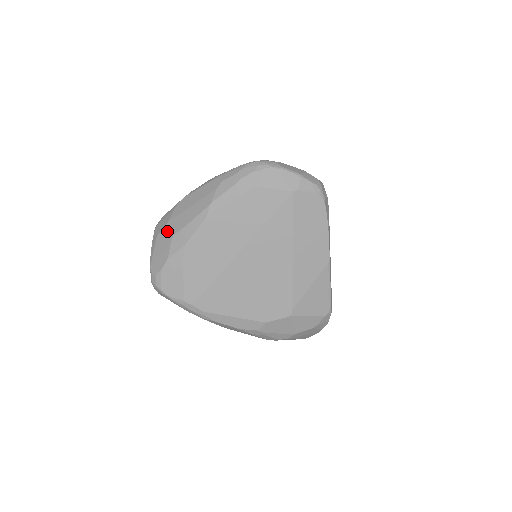
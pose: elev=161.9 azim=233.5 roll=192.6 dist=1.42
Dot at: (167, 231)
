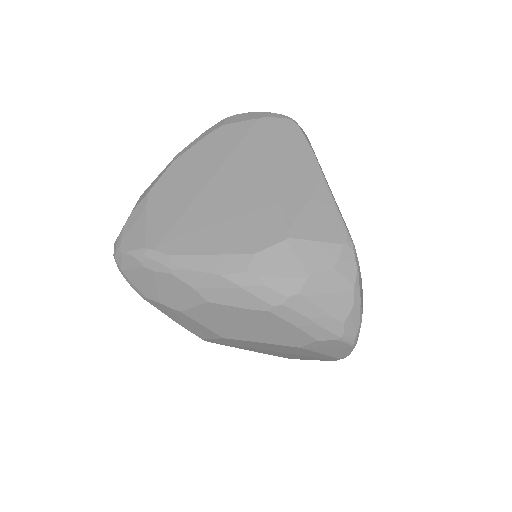
Dot at: occluded
